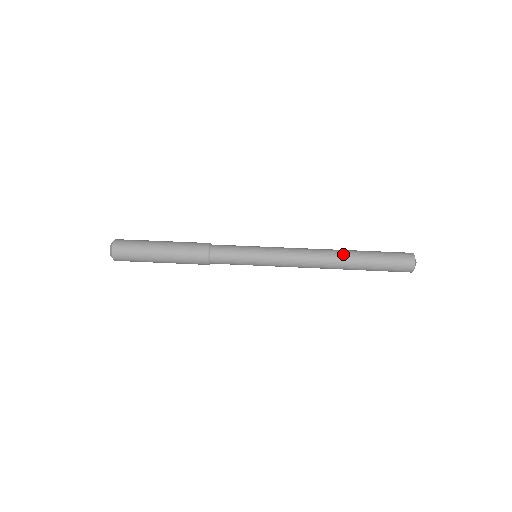
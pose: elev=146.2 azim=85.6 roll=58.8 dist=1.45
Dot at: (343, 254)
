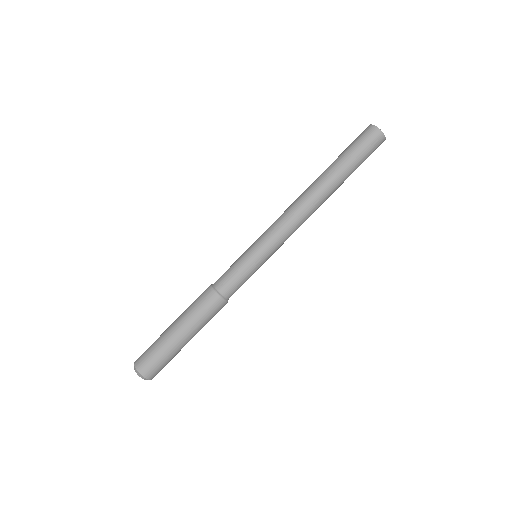
Dot at: (328, 190)
